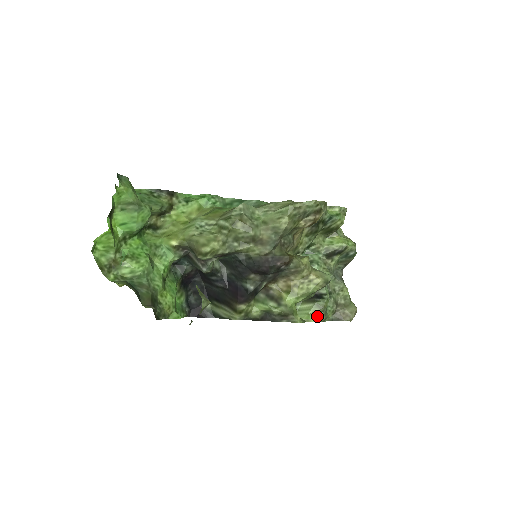
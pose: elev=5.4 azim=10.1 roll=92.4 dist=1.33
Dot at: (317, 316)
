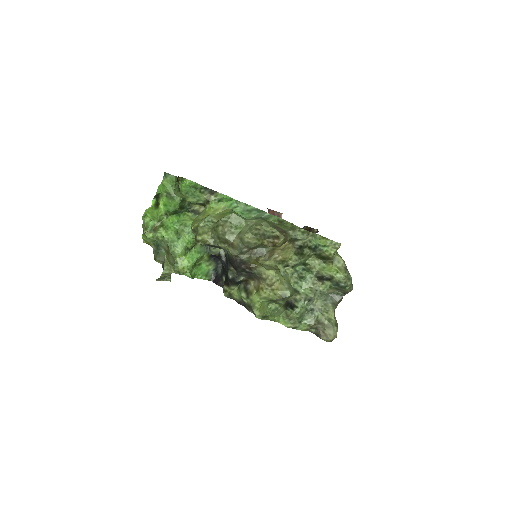
Dot at: (286, 321)
